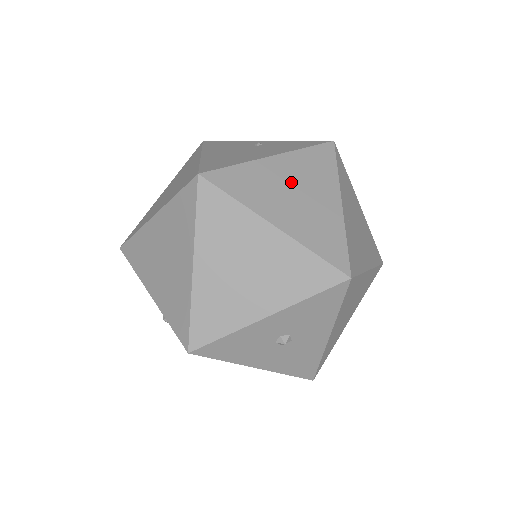
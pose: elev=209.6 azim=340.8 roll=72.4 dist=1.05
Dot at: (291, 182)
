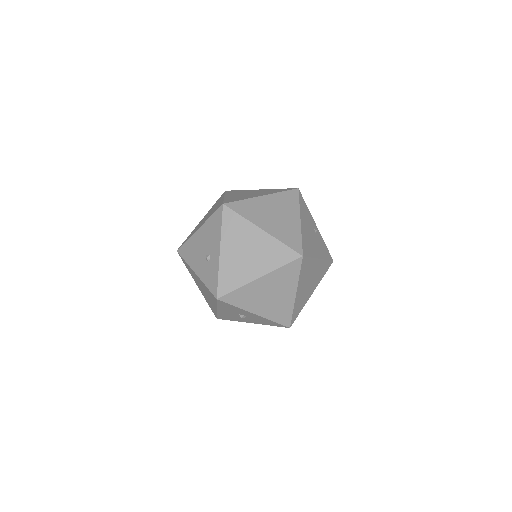
Dot at: (313, 276)
